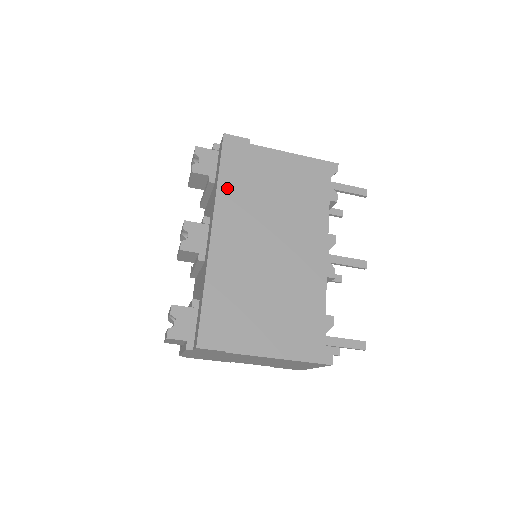
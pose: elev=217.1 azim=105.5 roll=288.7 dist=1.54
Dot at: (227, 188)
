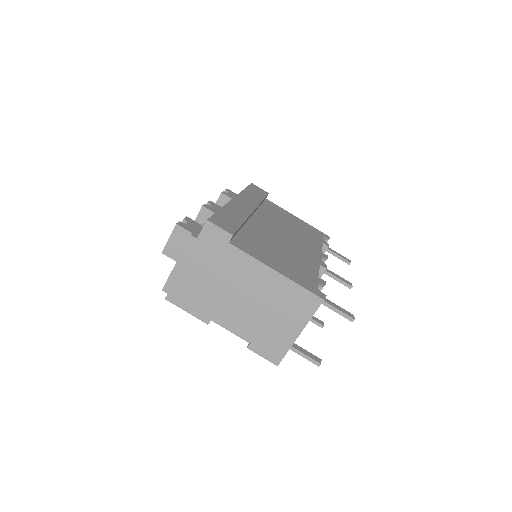
Dot at: (249, 195)
